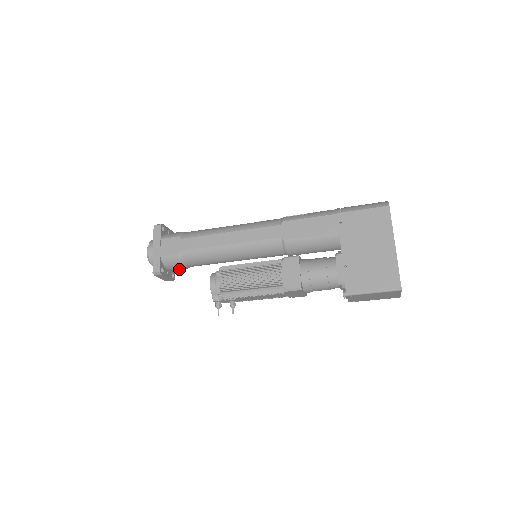
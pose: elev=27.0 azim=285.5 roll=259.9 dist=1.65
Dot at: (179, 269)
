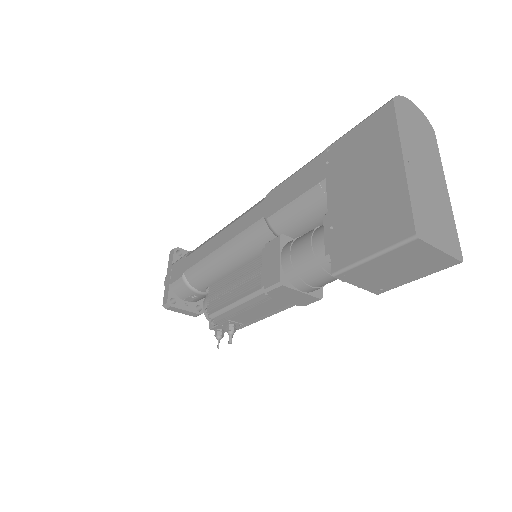
Dot at: (198, 298)
